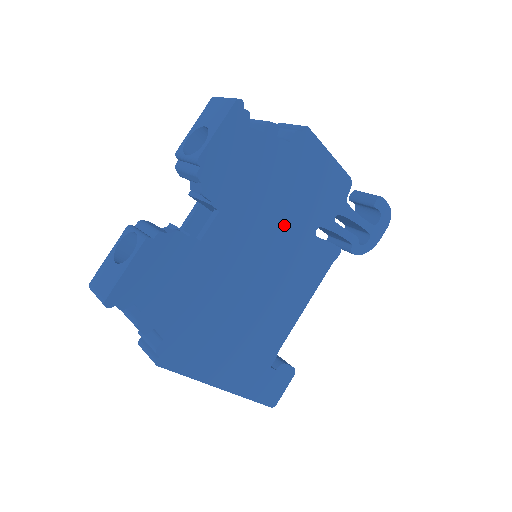
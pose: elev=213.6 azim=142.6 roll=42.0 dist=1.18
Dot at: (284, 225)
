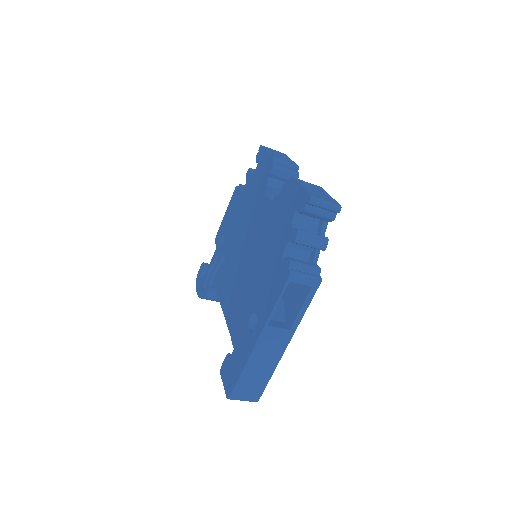
Dot at: occluded
